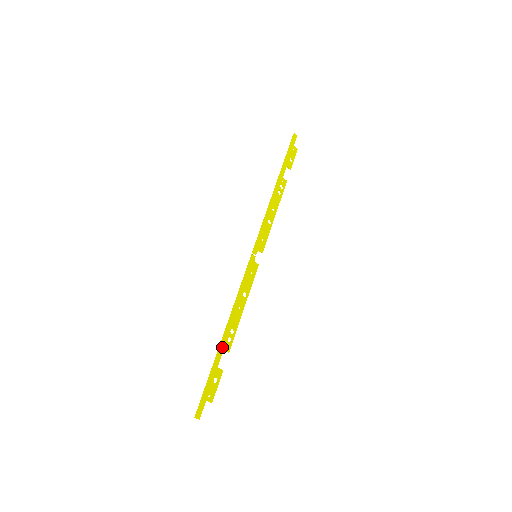
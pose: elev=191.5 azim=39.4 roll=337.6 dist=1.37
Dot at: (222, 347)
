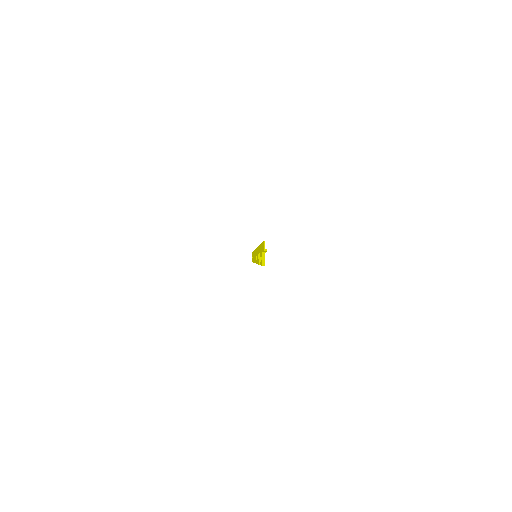
Dot at: occluded
